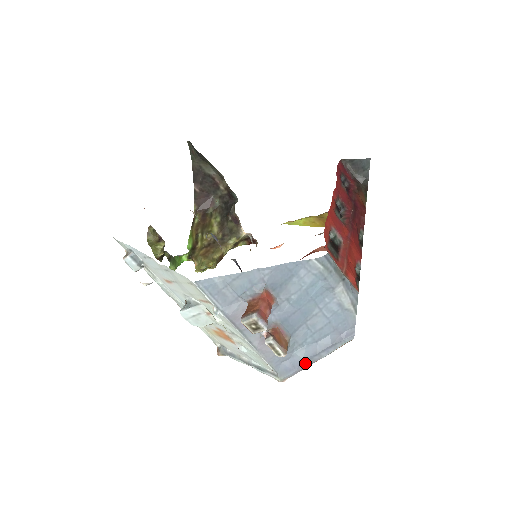
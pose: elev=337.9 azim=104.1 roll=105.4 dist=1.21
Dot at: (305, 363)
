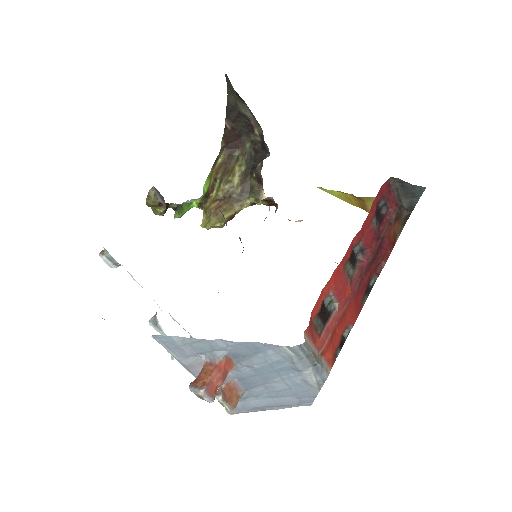
Dot at: (256, 409)
